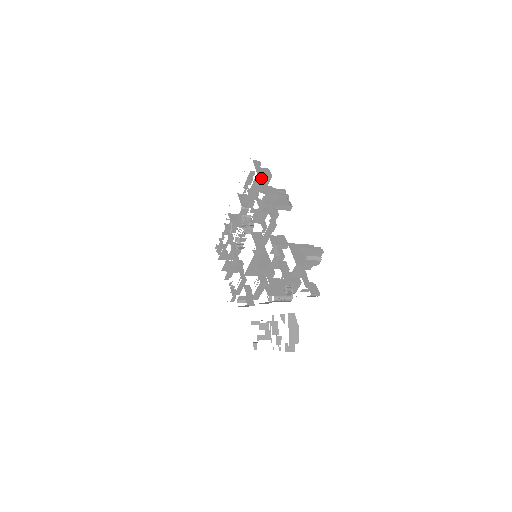
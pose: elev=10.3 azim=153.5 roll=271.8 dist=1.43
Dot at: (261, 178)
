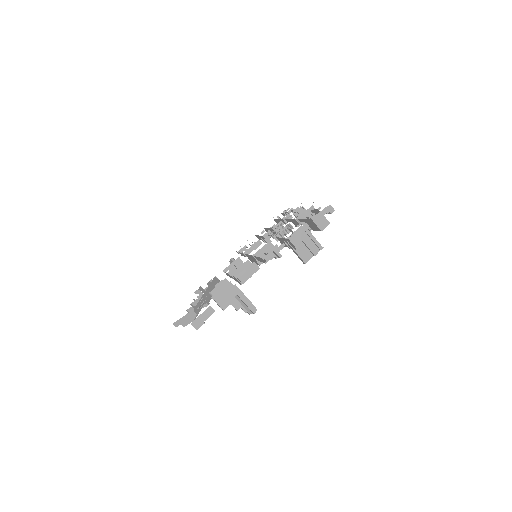
Dot at: (307, 225)
